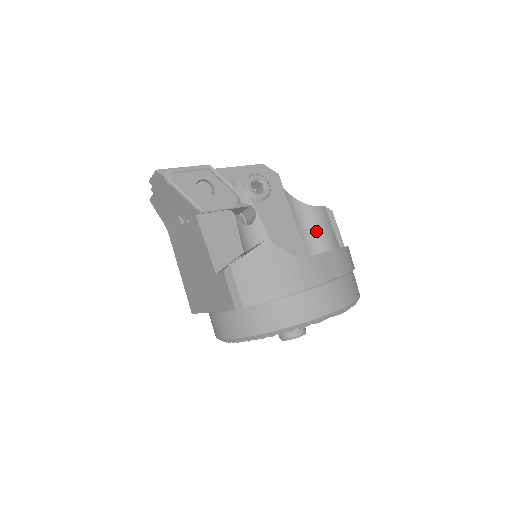
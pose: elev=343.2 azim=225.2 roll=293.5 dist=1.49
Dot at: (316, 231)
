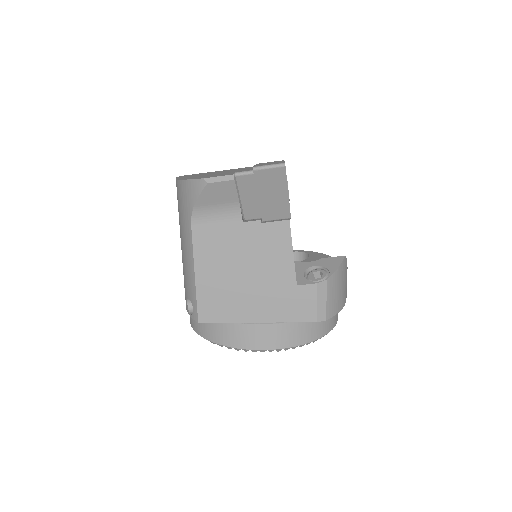
Dot at: occluded
